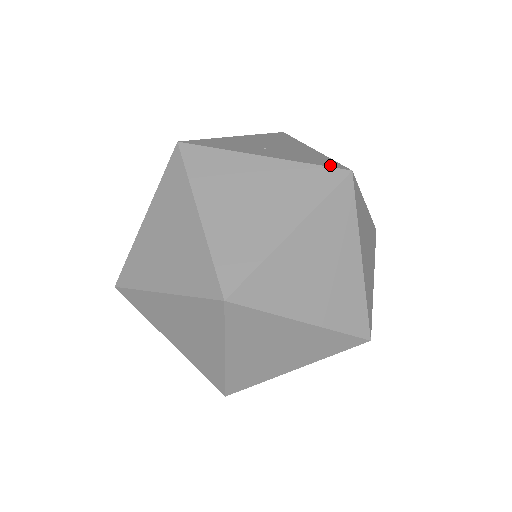
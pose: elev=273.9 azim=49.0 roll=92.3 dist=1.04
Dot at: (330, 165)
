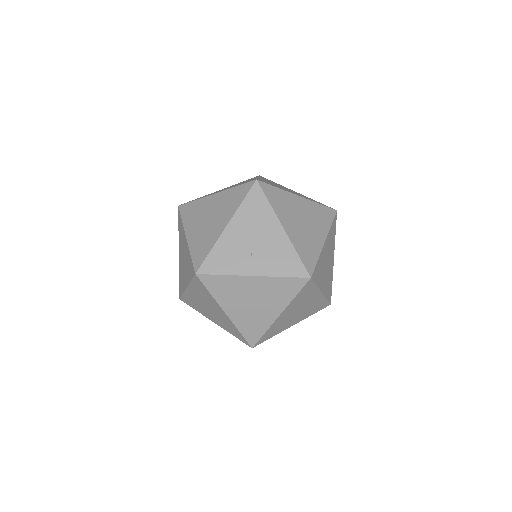
Dot at: (297, 273)
